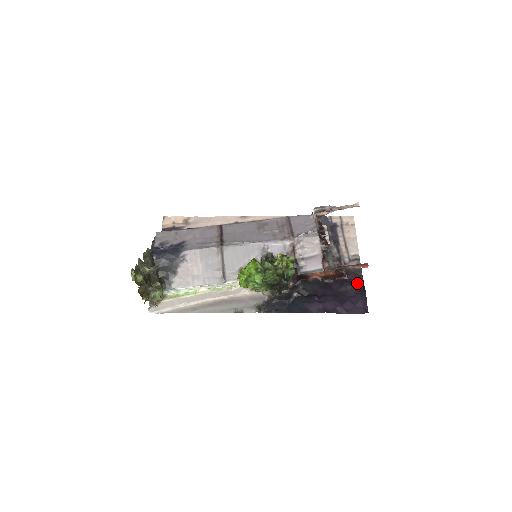
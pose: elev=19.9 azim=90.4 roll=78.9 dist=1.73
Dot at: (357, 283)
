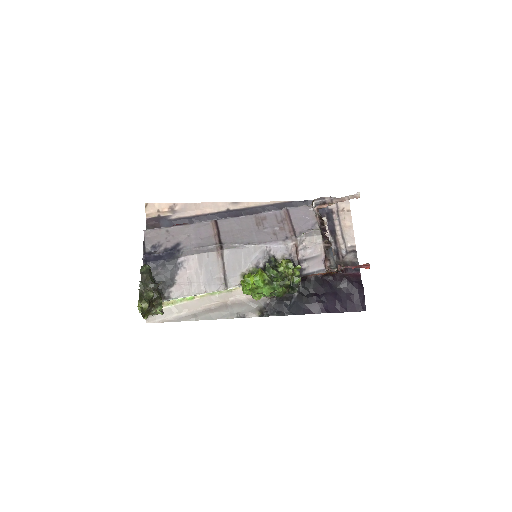
Dot at: (355, 279)
